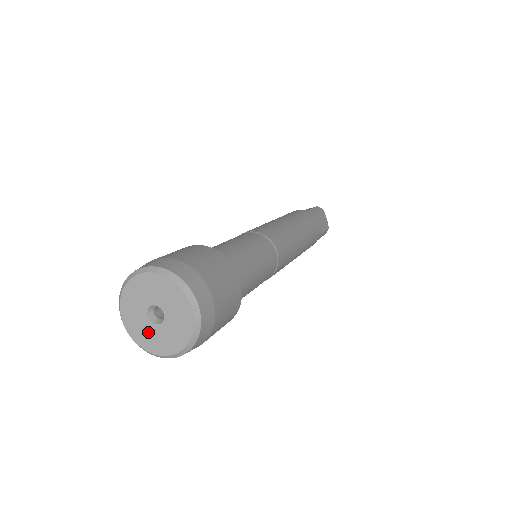
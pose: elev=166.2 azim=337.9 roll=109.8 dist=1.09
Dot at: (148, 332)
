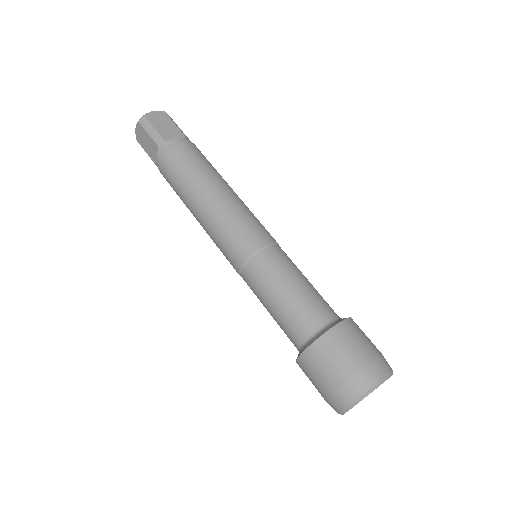
Dot at: occluded
